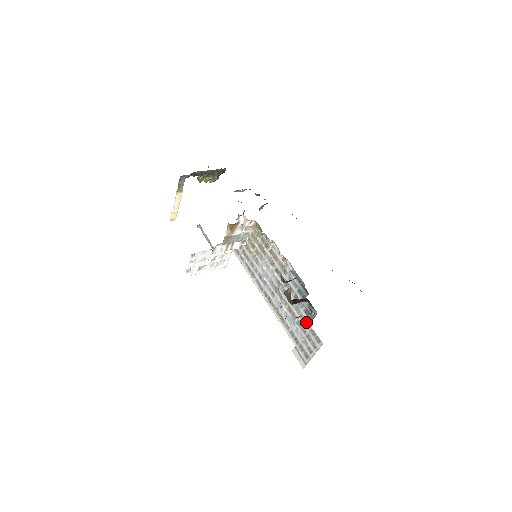
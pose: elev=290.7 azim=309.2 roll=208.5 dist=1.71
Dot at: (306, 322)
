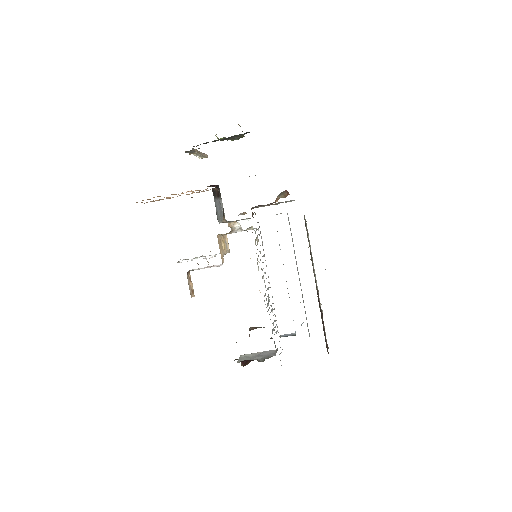
Dot at: occluded
